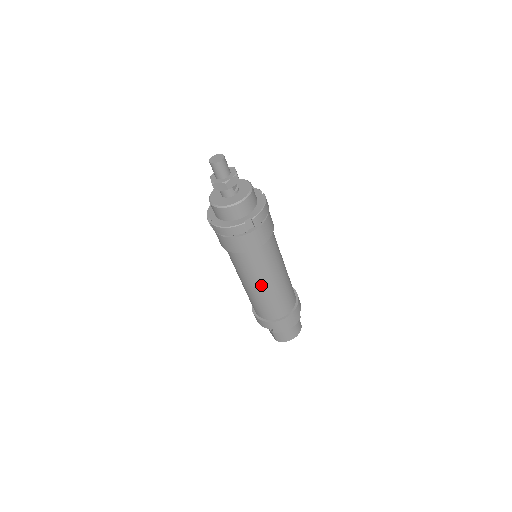
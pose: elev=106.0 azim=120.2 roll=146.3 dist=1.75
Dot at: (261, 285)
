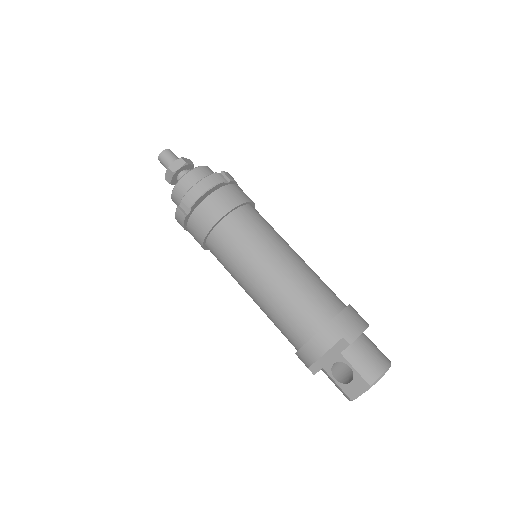
Dot at: (279, 258)
